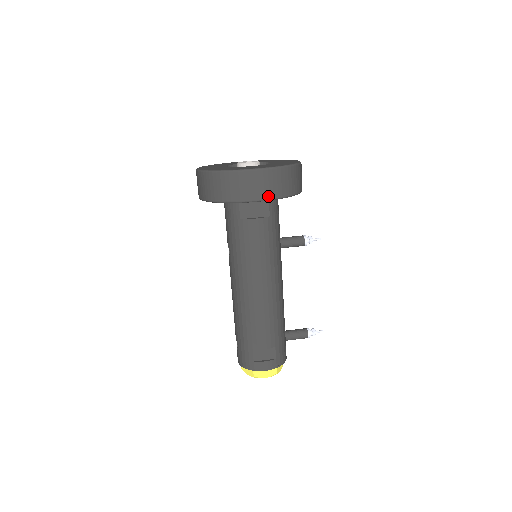
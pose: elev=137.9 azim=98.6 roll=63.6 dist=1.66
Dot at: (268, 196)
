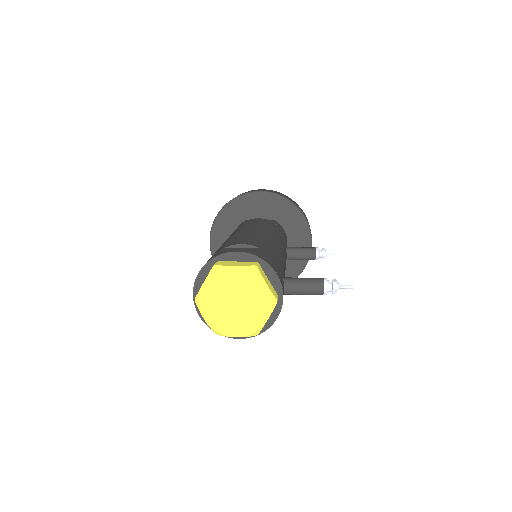
Dot at: (270, 192)
